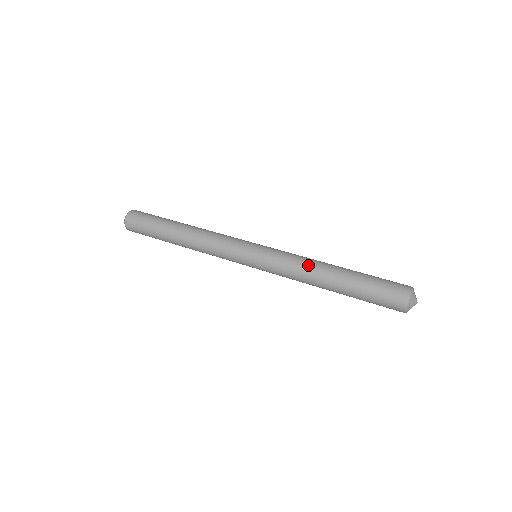
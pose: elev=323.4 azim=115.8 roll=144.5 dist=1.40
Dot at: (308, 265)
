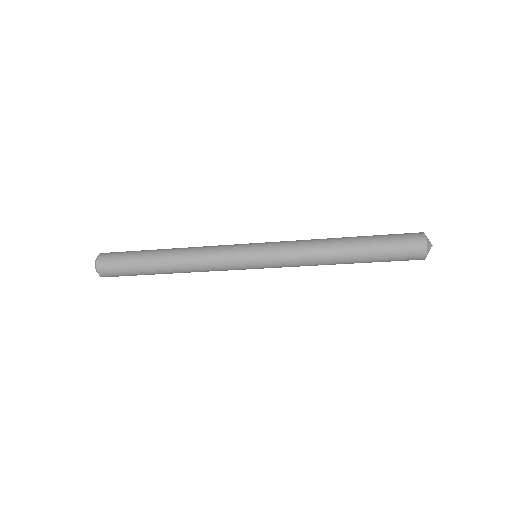
Dot at: occluded
